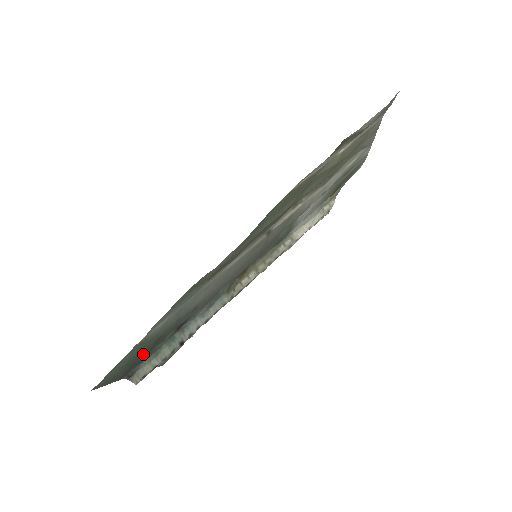
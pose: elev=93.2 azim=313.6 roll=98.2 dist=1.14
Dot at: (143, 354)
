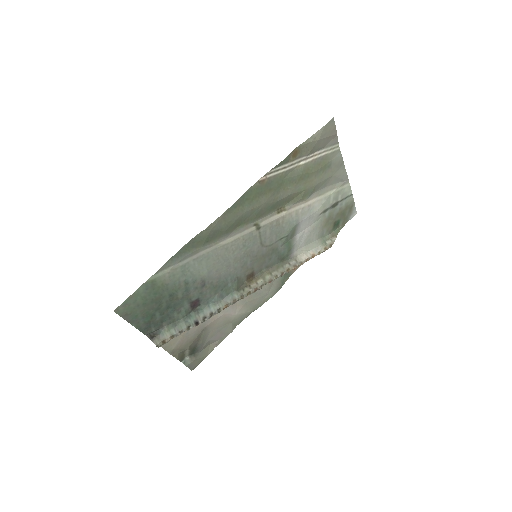
Dot at: (159, 309)
